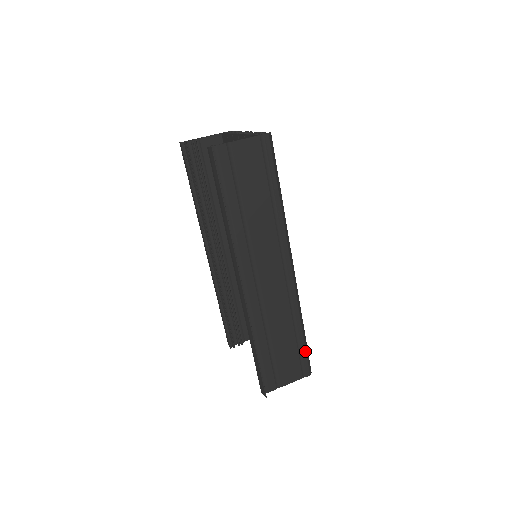
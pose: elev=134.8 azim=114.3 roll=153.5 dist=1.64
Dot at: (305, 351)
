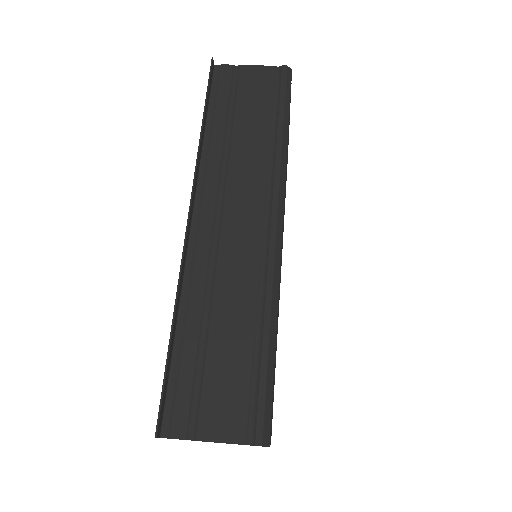
Dot at: (264, 383)
